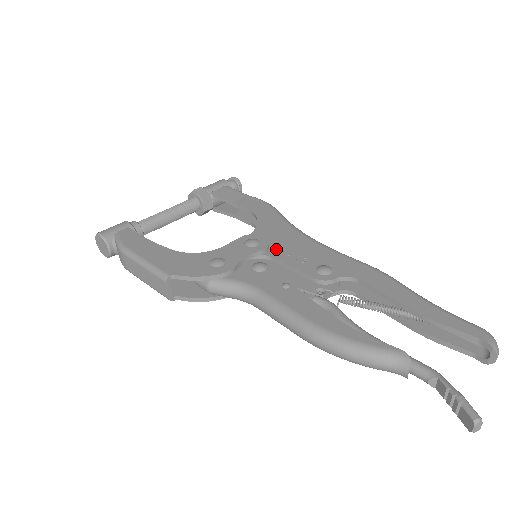
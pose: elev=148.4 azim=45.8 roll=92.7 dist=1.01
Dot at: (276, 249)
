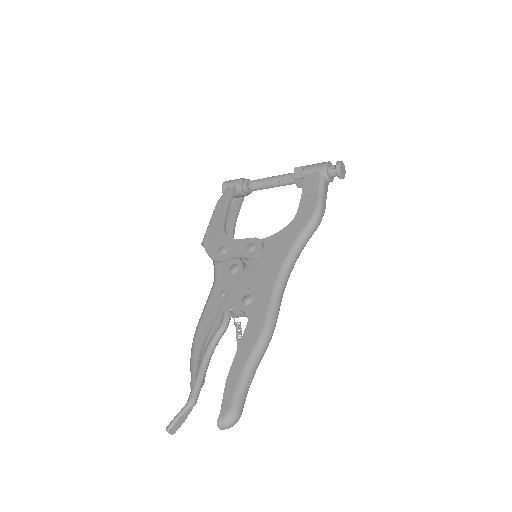
Dot at: (257, 262)
